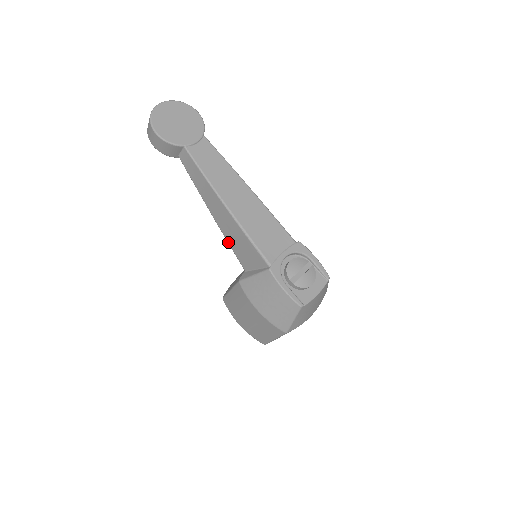
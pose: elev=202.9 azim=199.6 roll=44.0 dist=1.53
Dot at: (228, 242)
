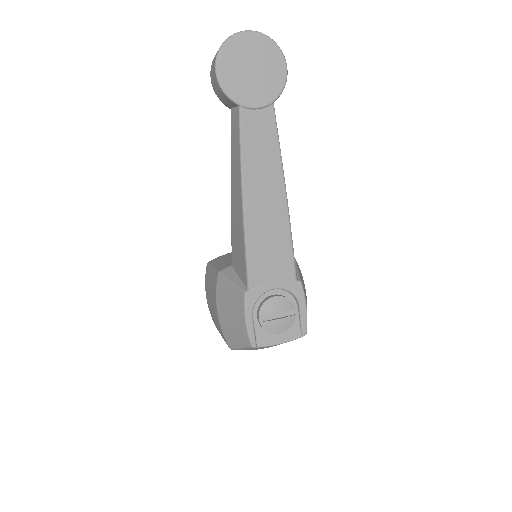
Dot at: (231, 229)
